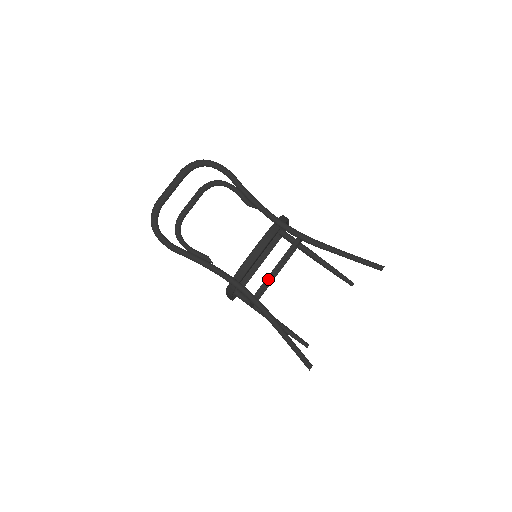
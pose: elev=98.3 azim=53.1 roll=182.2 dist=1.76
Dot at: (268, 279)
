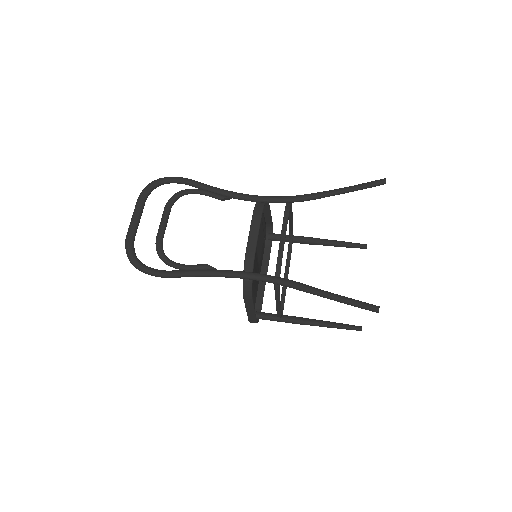
Dot at: (280, 252)
